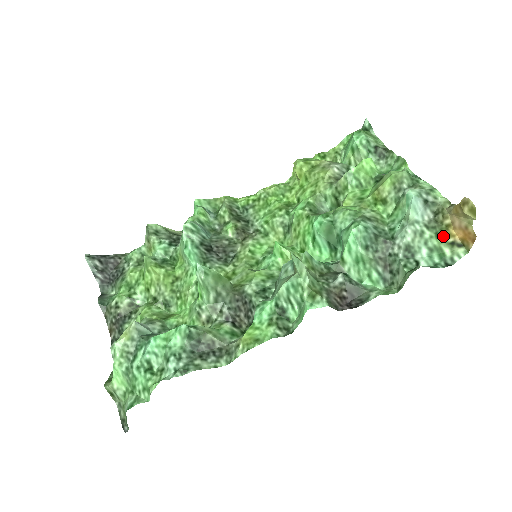
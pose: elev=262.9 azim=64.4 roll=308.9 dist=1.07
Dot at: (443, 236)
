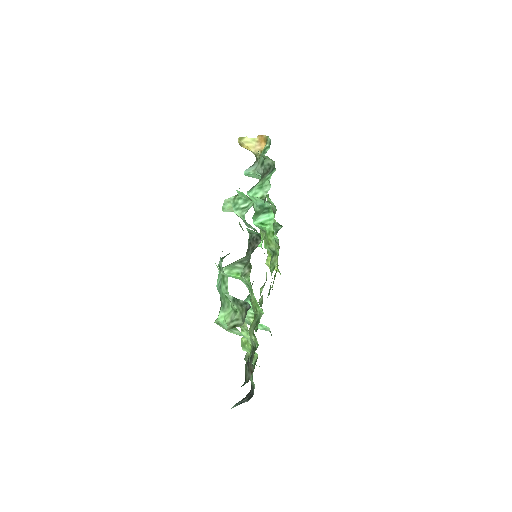
Dot at: occluded
